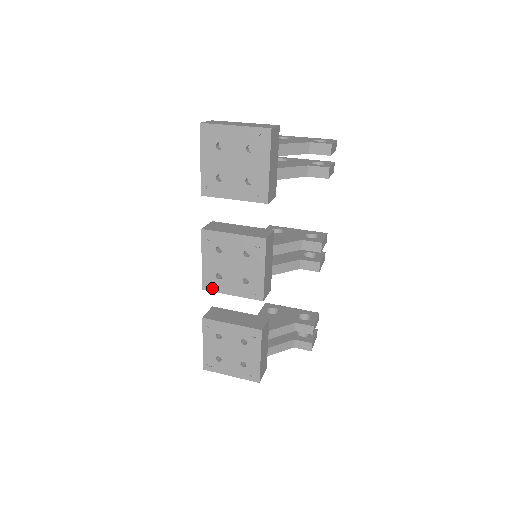
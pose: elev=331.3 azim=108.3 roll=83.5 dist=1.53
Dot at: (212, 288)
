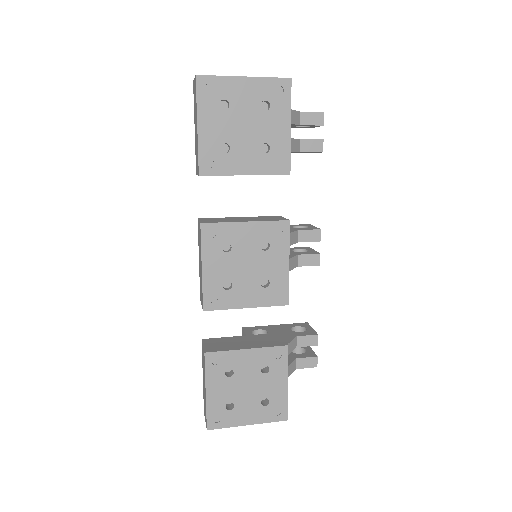
Dot at: (218, 305)
